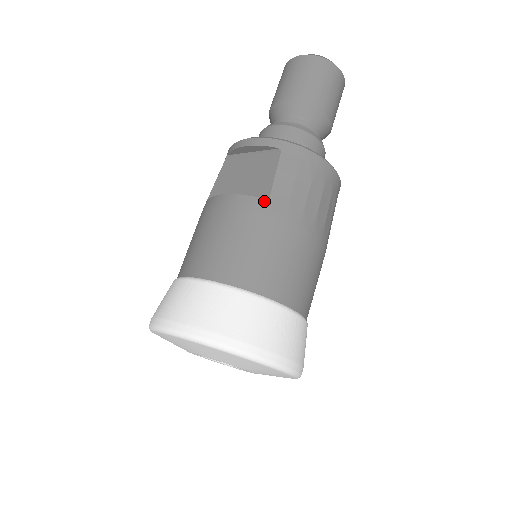
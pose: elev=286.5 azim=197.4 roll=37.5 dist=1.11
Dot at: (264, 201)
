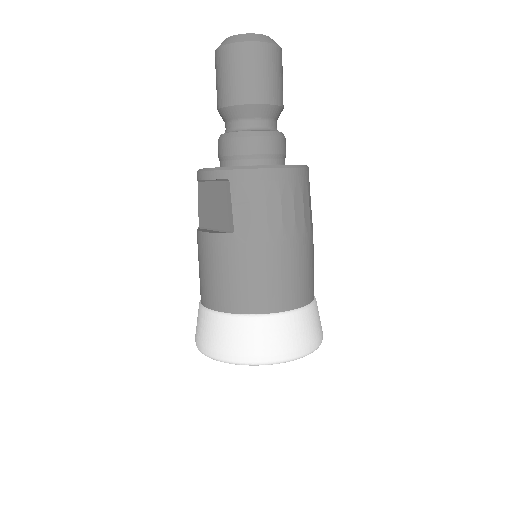
Dot at: (231, 236)
